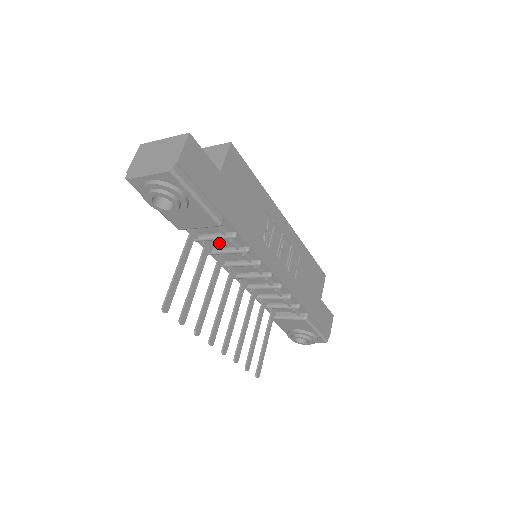
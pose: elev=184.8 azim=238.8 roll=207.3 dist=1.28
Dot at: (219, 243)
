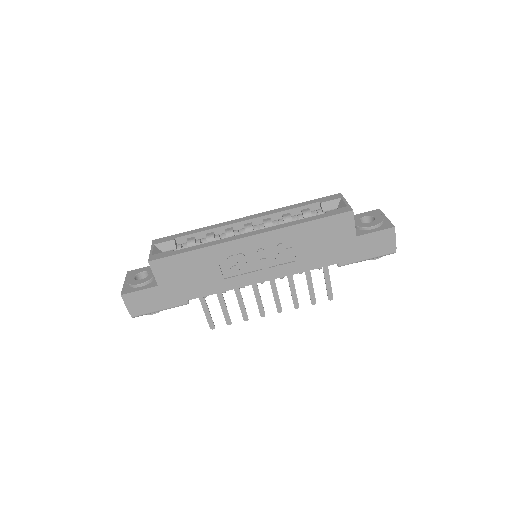
Dot at: occluded
